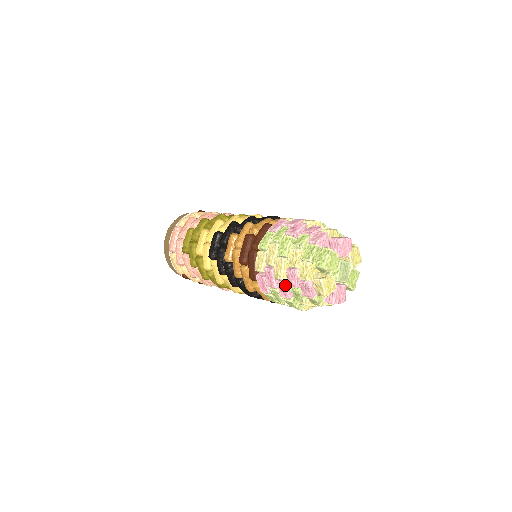
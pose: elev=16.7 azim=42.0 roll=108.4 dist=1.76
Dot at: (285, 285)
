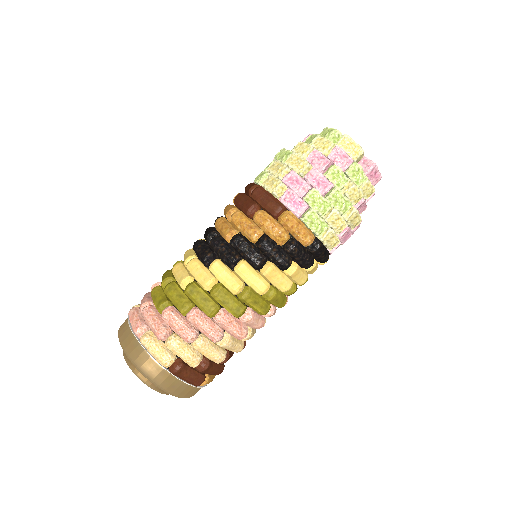
Dot at: (317, 171)
